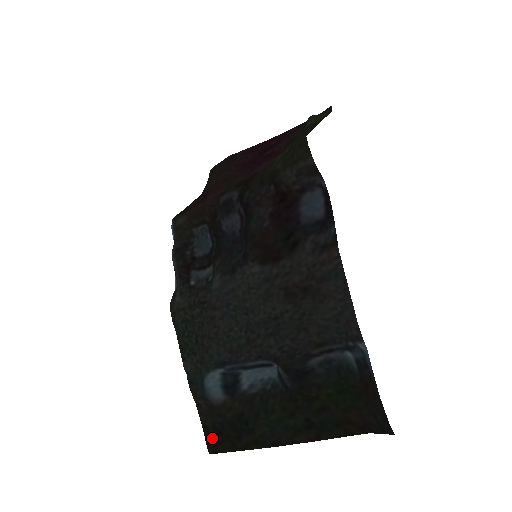
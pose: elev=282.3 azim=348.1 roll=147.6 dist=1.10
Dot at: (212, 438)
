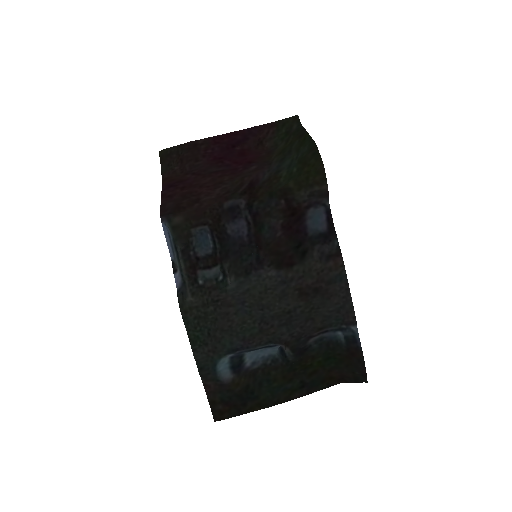
Dot at: (219, 409)
